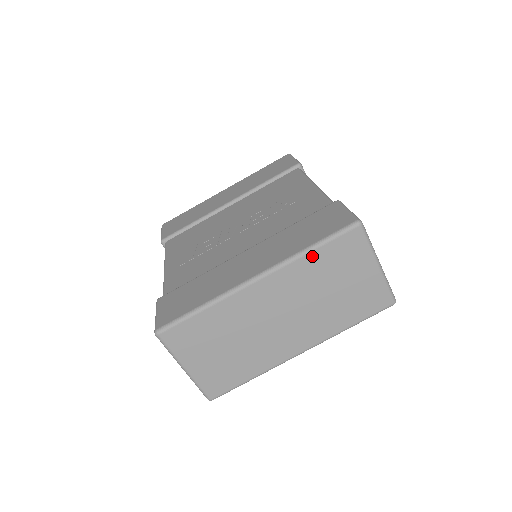
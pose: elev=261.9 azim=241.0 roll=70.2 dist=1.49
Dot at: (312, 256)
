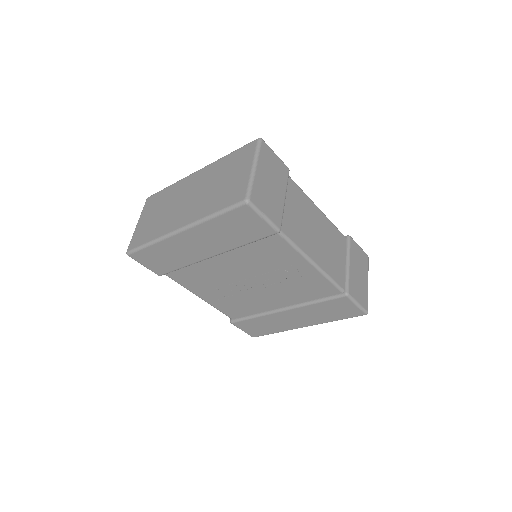
Dot at: occluded
